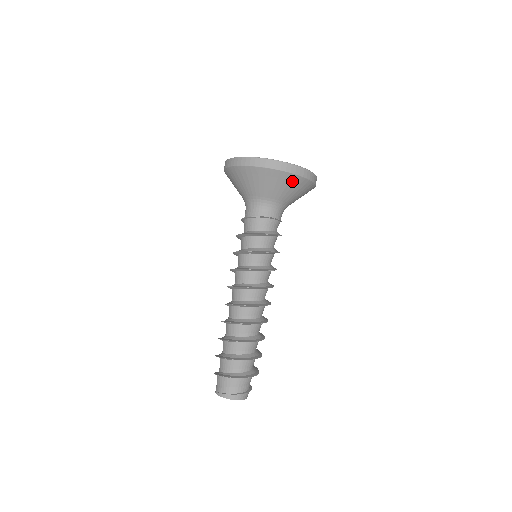
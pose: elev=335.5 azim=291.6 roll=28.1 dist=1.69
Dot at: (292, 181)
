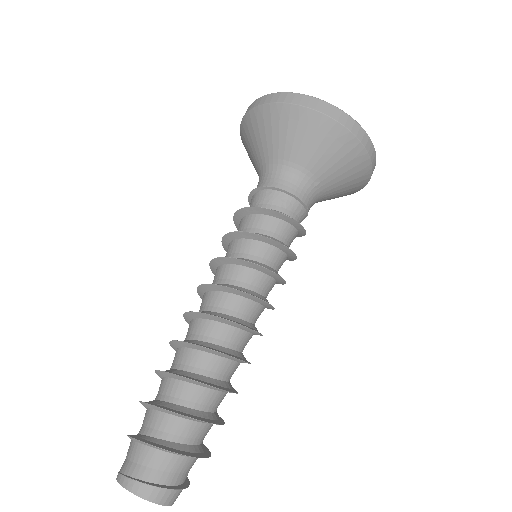
Dot at: (312, 125)
